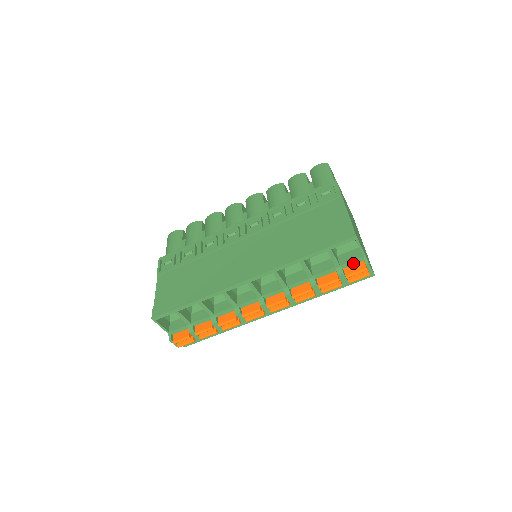
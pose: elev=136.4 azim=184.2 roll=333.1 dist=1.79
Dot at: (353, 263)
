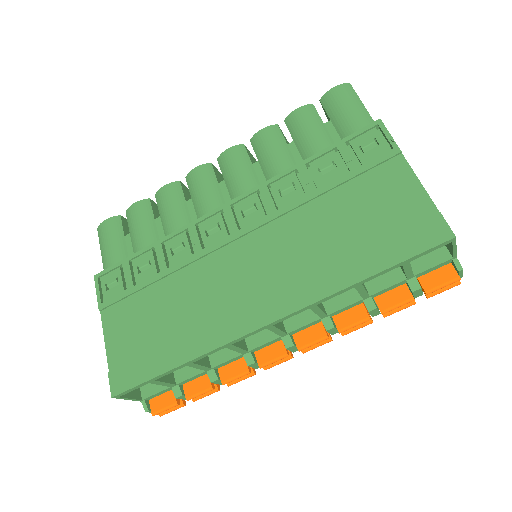
Dot at: (434, 268)
